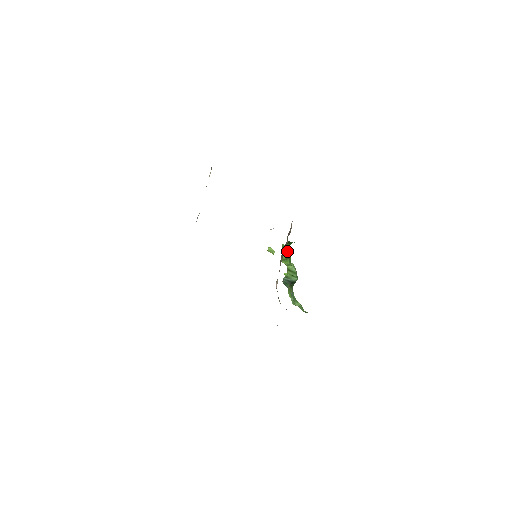
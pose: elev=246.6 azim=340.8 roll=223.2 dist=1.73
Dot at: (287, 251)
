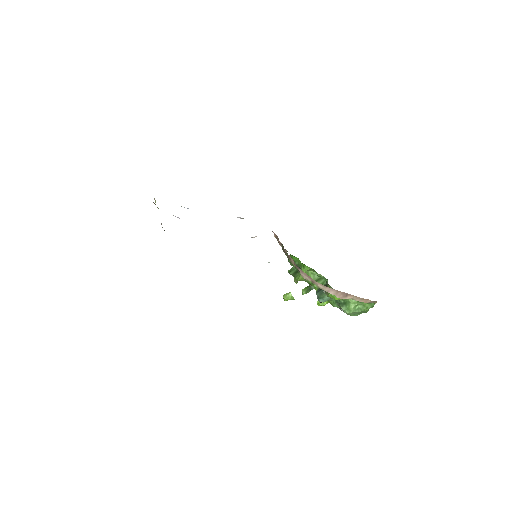
Dot at: occluded
